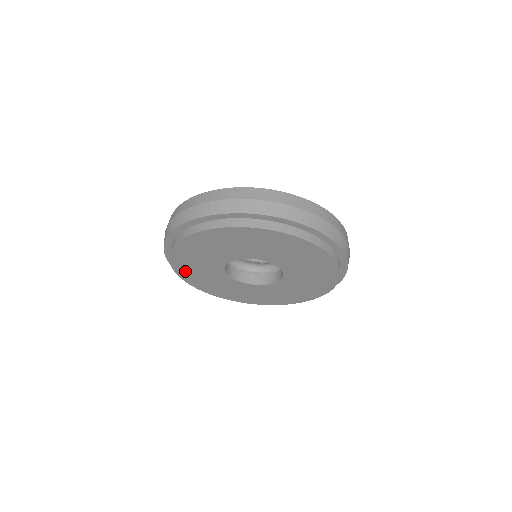
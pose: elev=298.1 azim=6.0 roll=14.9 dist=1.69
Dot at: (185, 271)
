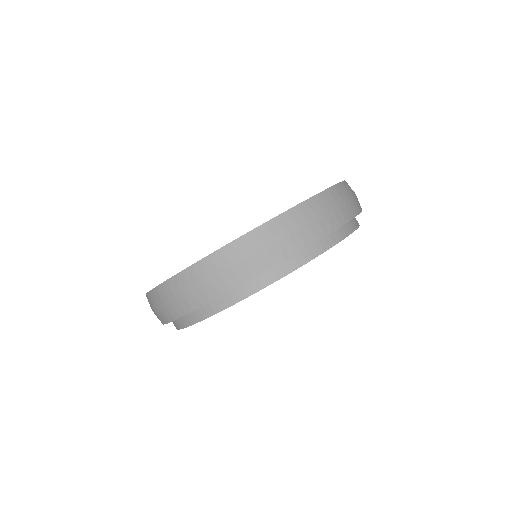
Dot at: occluded
